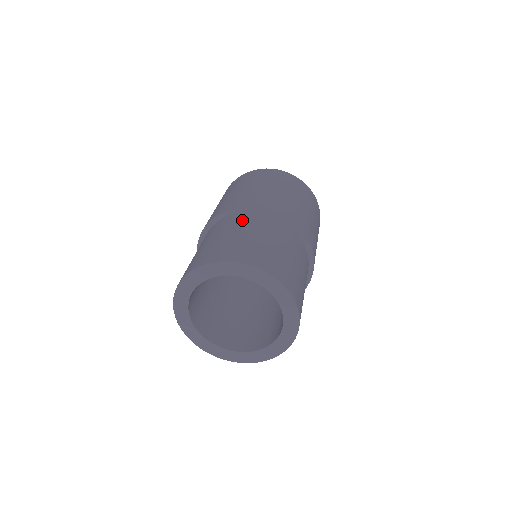
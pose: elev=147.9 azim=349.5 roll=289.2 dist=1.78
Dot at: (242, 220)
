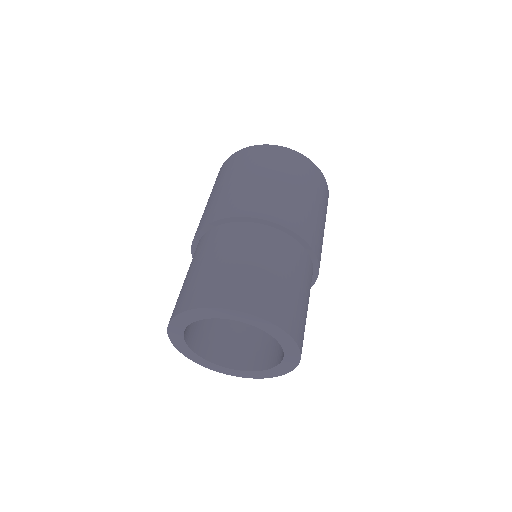
Dot at: (197, 250)
